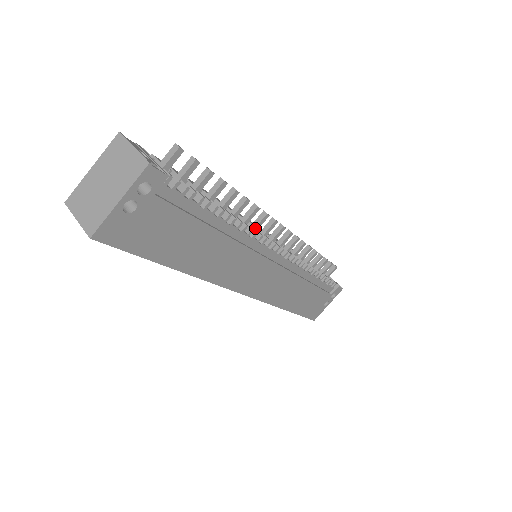
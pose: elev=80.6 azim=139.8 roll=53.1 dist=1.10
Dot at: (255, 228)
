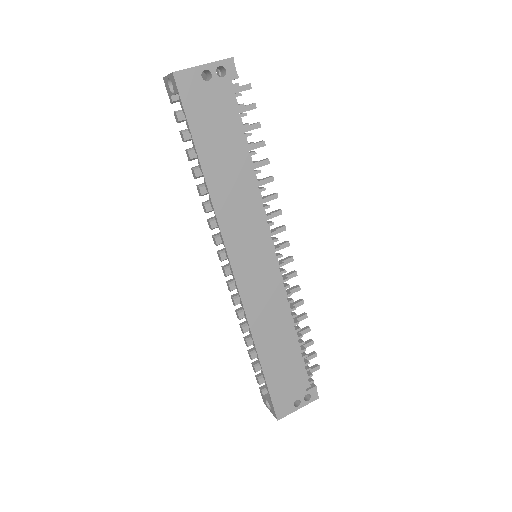
Dot at: occluded
